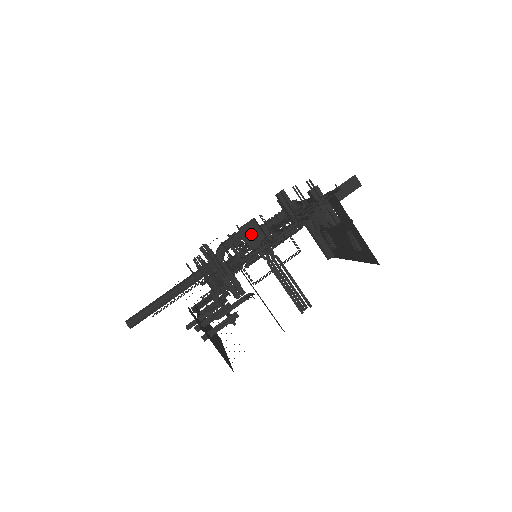
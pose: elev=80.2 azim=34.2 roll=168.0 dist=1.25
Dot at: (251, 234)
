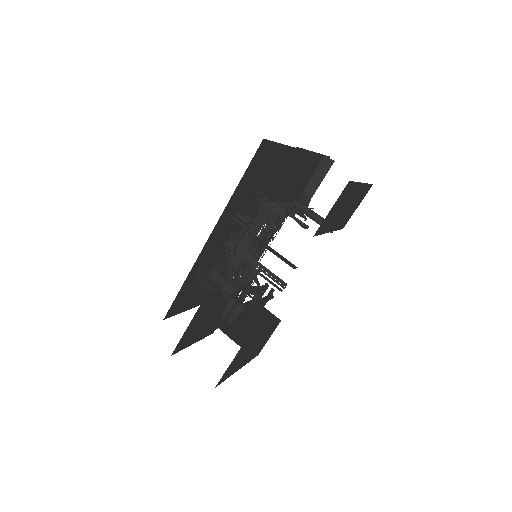
Dot at: occluded
